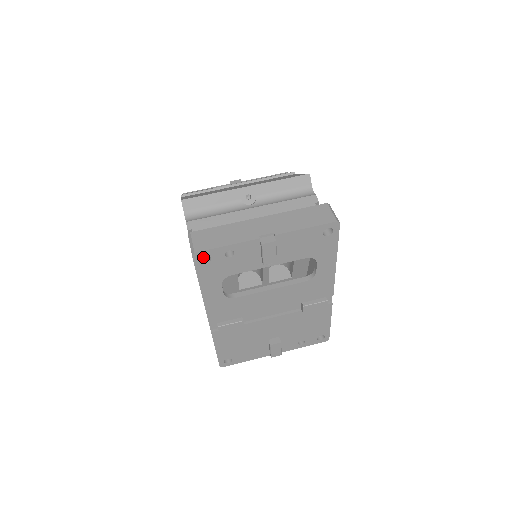
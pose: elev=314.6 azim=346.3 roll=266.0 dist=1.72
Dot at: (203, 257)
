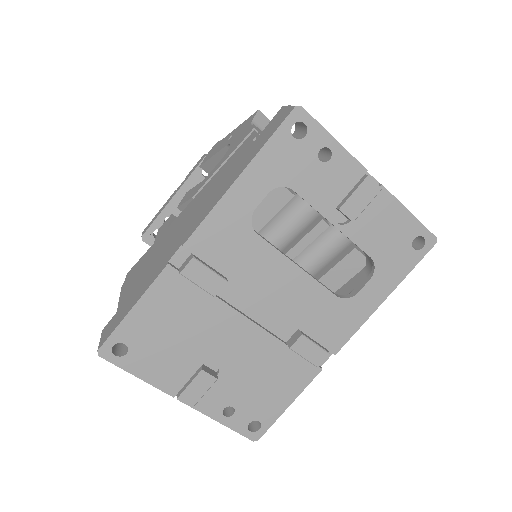
Dot at: occluded
